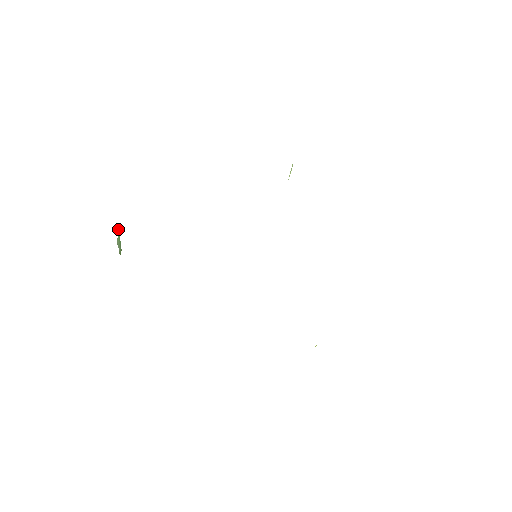
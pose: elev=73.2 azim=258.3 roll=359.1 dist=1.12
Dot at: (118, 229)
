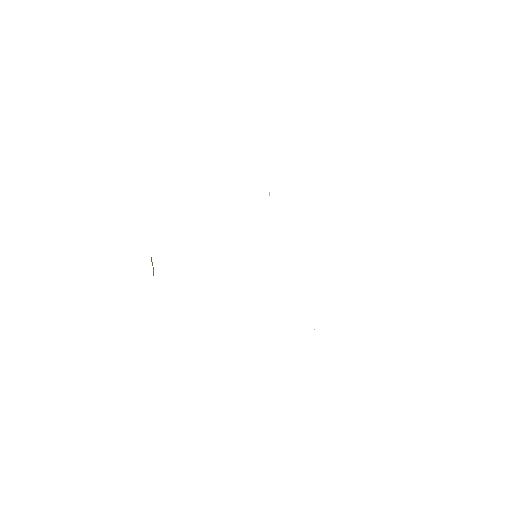
Dot at: occluded
